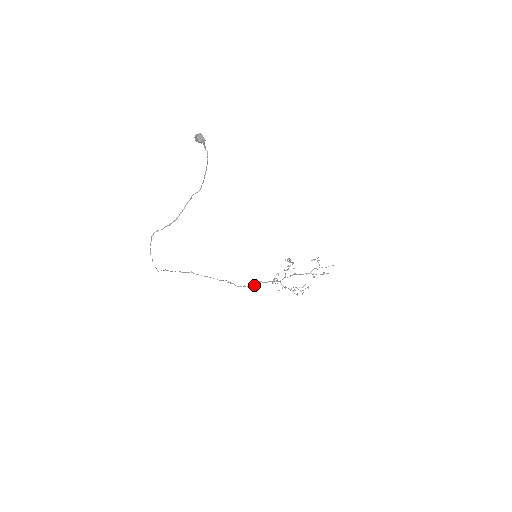
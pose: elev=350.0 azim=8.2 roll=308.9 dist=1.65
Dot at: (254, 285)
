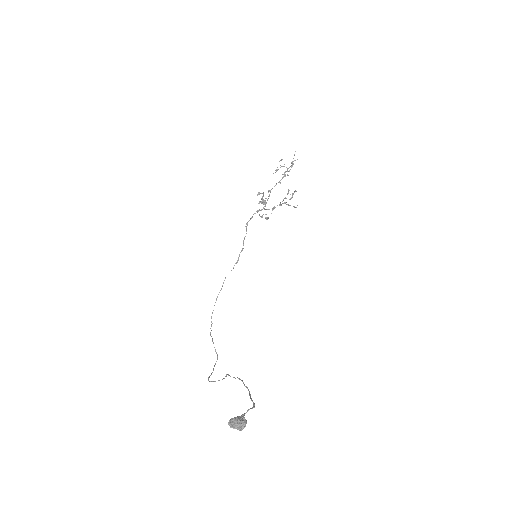
Dot at: (246, 231)
